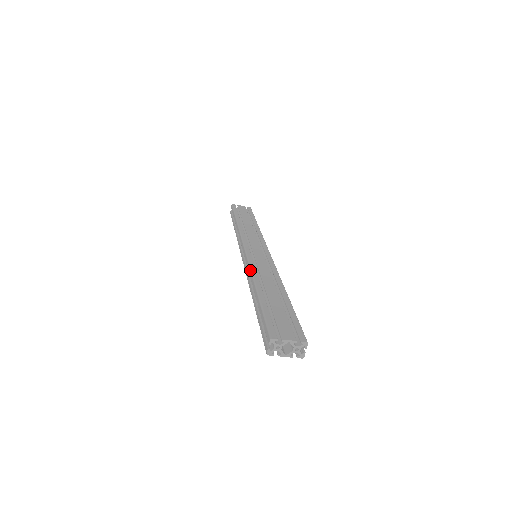
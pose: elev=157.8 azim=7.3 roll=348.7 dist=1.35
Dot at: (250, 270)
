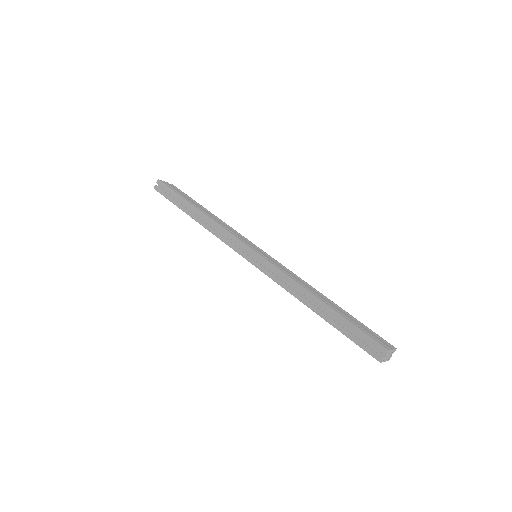
Dot at: (290, 278)
